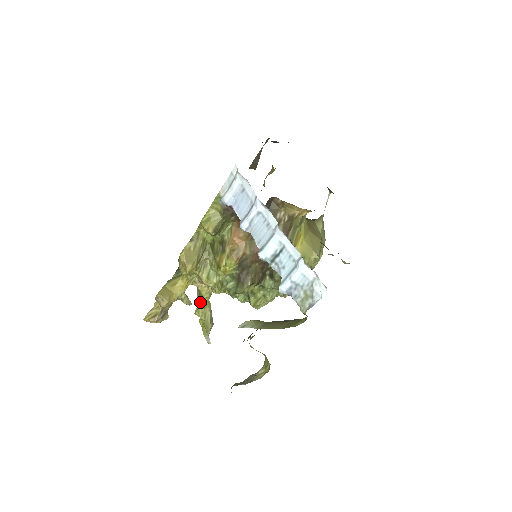
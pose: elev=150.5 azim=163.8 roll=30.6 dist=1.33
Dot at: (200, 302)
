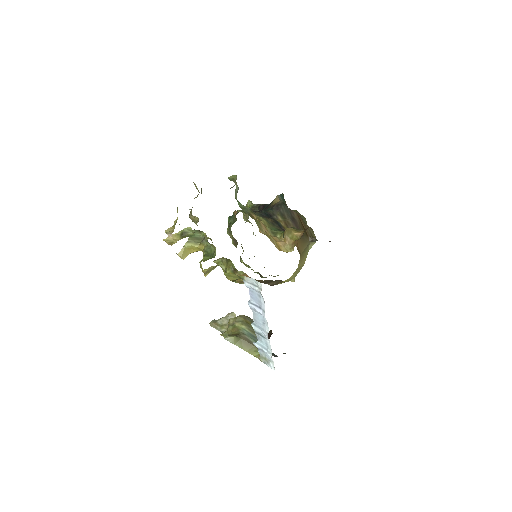
Dot at: occluded
